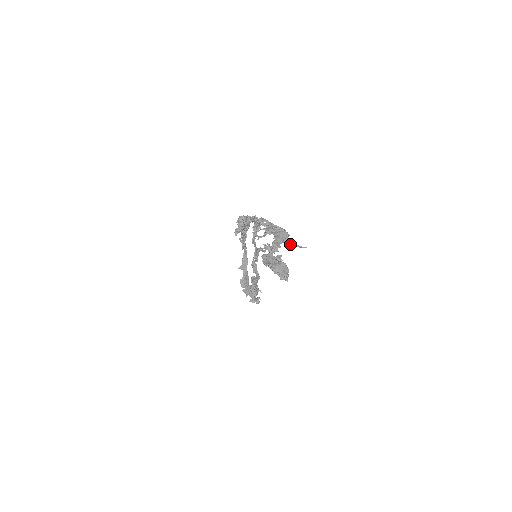
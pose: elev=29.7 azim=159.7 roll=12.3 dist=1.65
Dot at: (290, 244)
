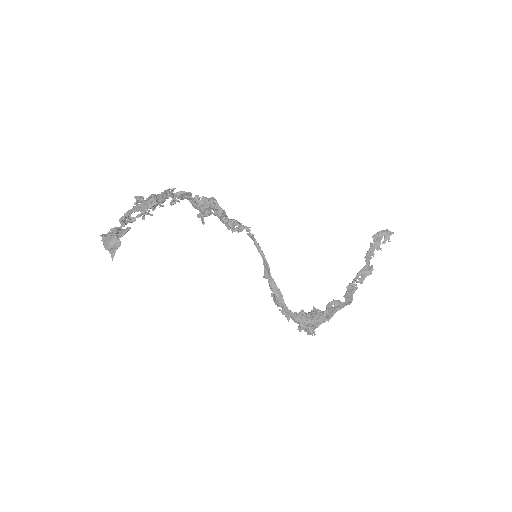
Dot at: (144, 212)
